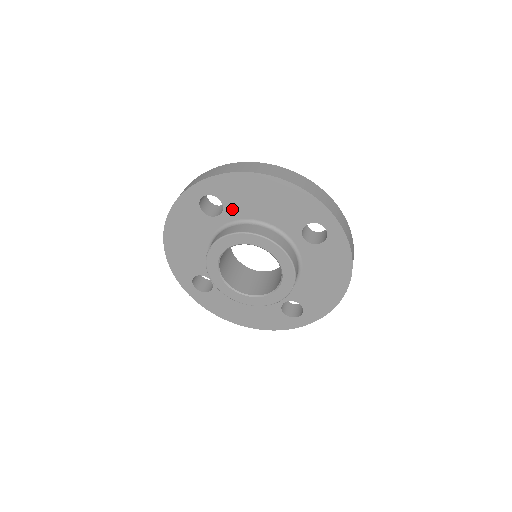
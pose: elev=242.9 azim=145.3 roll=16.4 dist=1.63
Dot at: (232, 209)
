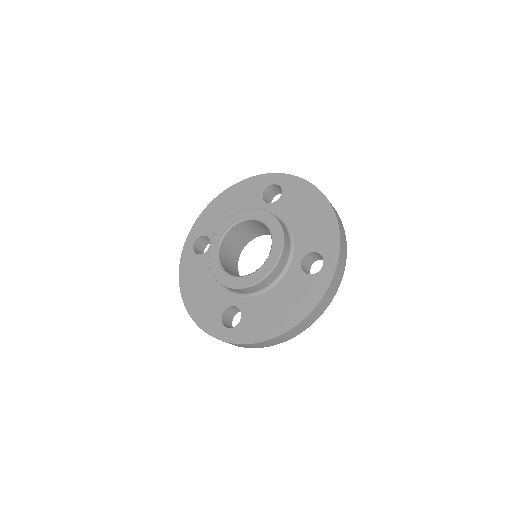
Dot at: (282, 205)
